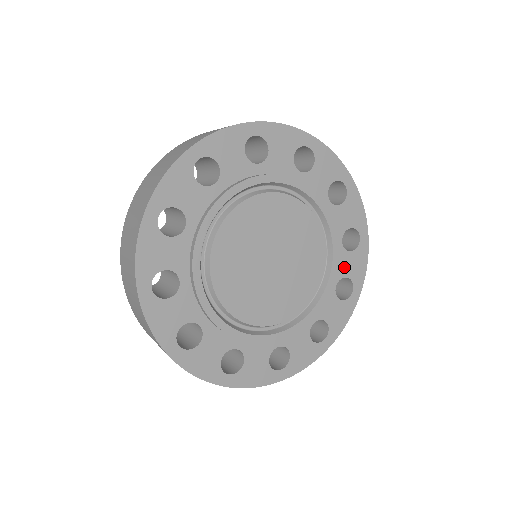
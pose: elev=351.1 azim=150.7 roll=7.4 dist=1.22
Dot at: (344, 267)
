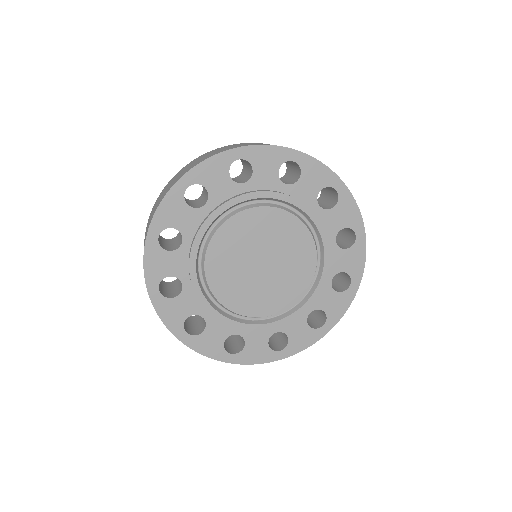
Dot at: (325, 301)
